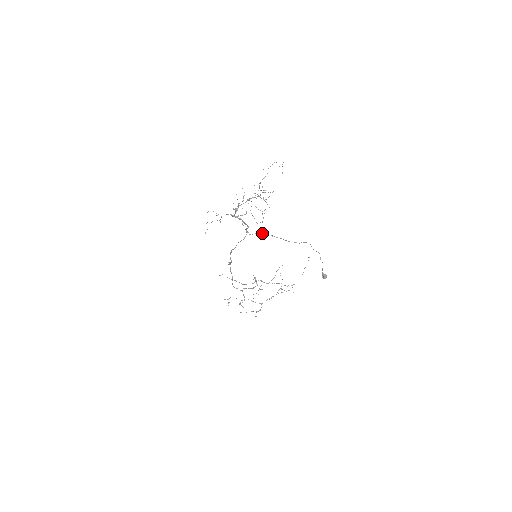
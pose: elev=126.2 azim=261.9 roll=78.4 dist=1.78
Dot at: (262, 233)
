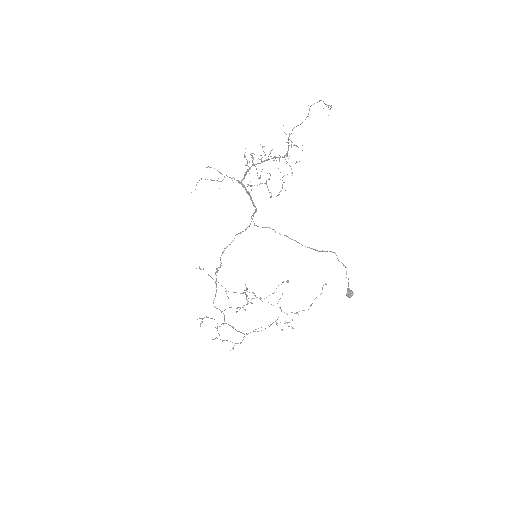
Dot at: occluded
